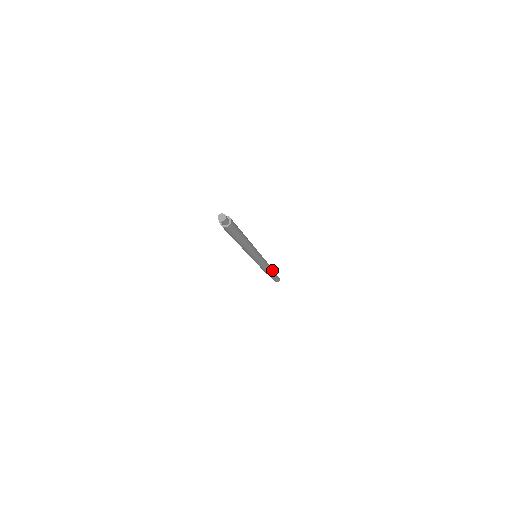
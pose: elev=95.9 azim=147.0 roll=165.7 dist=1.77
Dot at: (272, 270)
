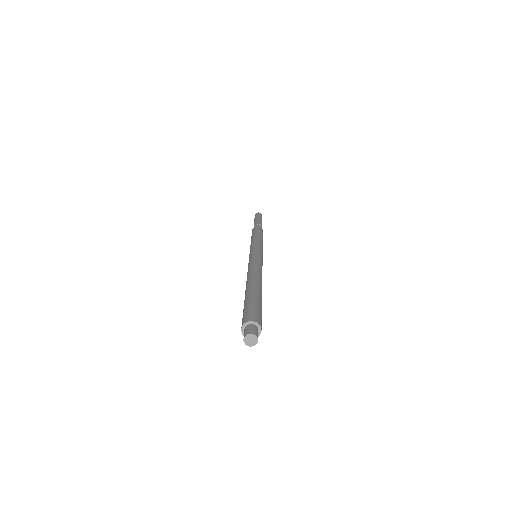
Dot at: occluded
